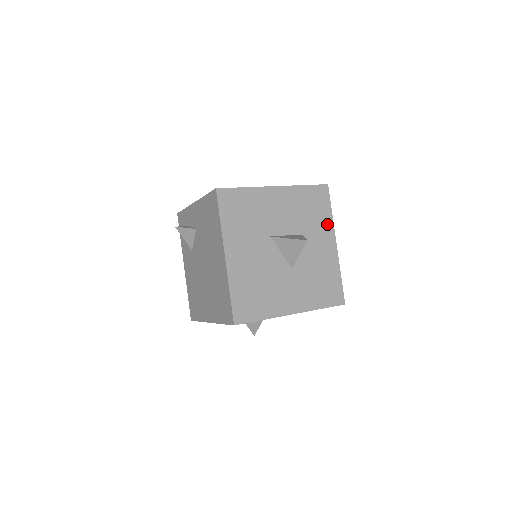
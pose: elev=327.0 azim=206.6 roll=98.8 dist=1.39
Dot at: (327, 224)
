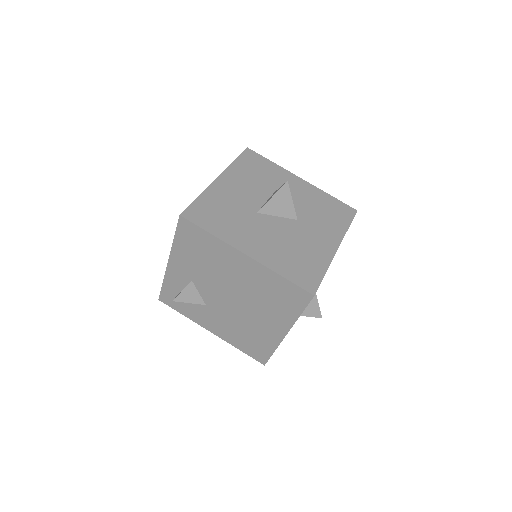
Dot at: (280, 172)
